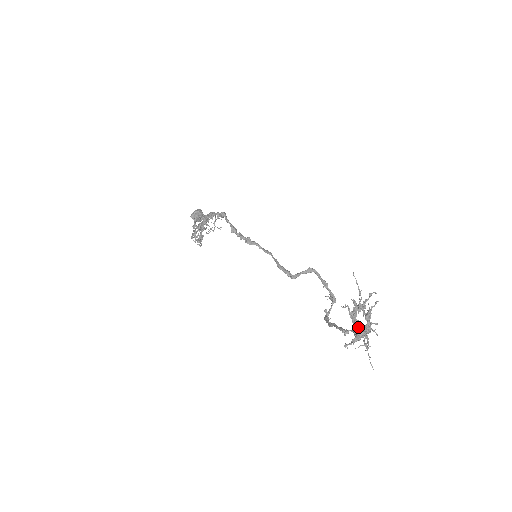
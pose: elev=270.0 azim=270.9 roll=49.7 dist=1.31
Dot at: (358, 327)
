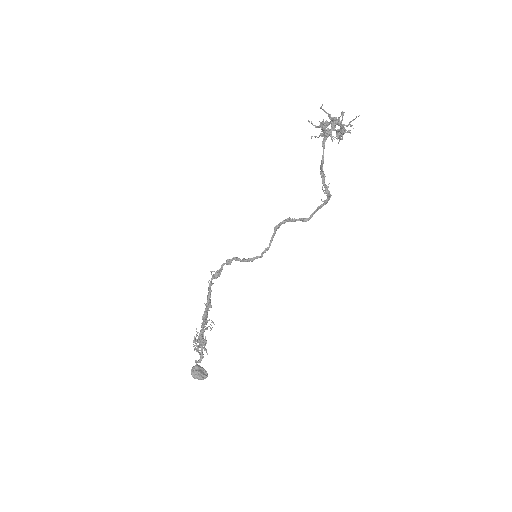
Dot at: (330, 122)
